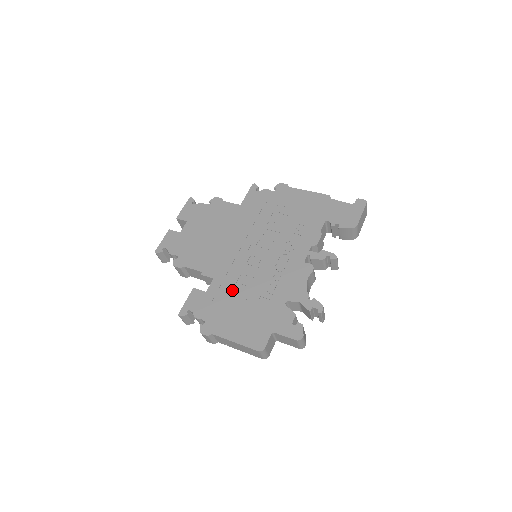
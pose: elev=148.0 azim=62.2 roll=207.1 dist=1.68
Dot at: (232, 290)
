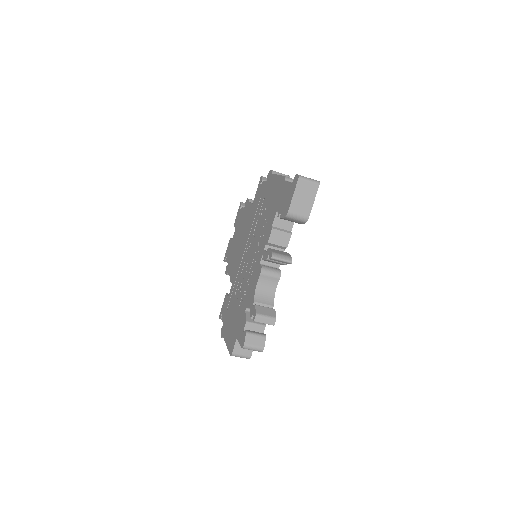
Dot at: (234, 295)
